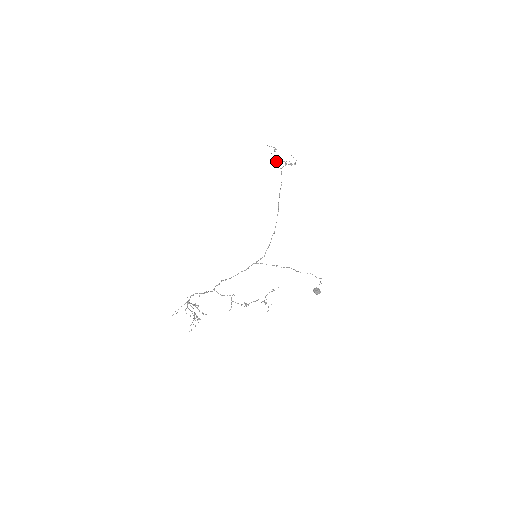
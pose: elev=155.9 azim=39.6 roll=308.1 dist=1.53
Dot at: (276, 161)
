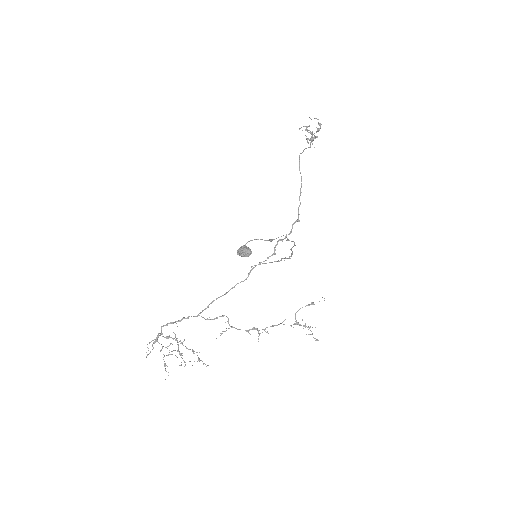
Dot at: (310, 139)
